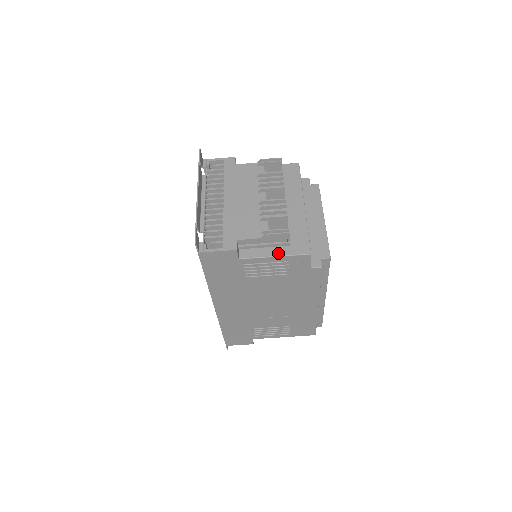
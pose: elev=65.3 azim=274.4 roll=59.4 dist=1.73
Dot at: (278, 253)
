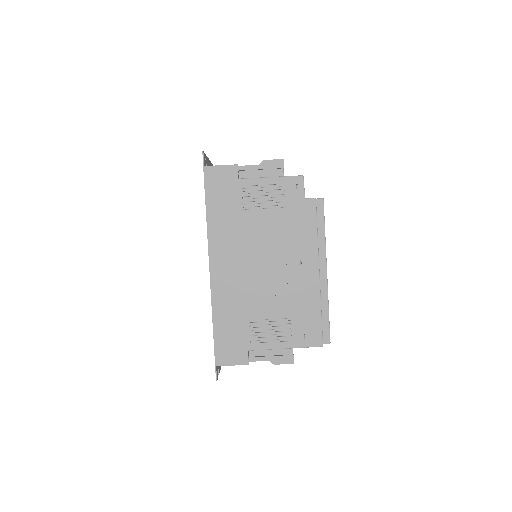
Dot at: (274, 177)
